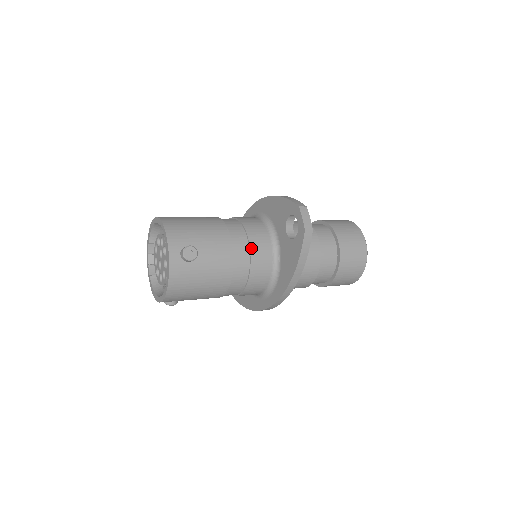
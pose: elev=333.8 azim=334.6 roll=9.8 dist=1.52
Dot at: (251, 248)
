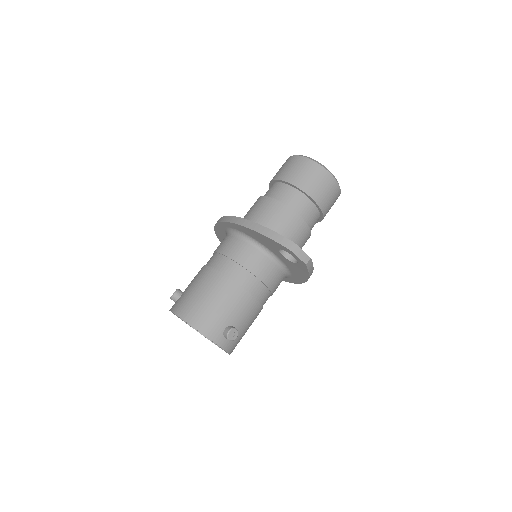
Dot at: (262, 281)
